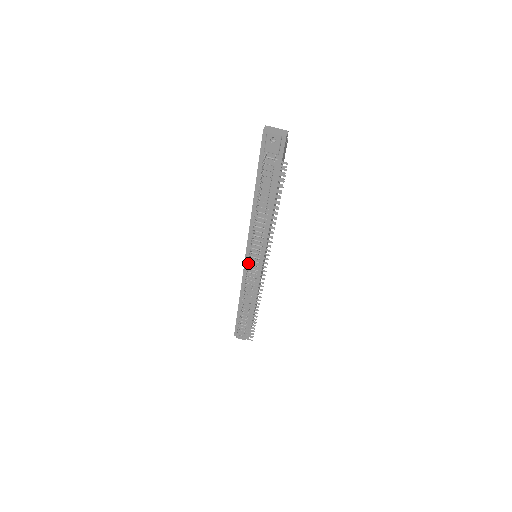
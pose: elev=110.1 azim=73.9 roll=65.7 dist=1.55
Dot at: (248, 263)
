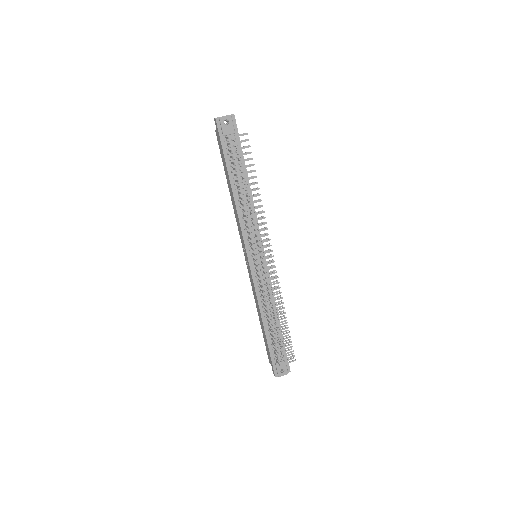
Dot at: occluded
